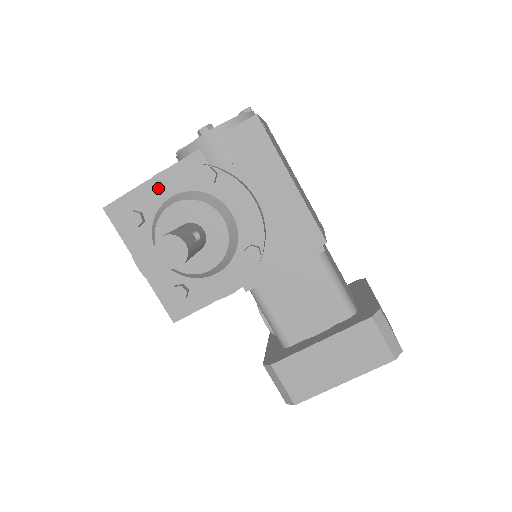
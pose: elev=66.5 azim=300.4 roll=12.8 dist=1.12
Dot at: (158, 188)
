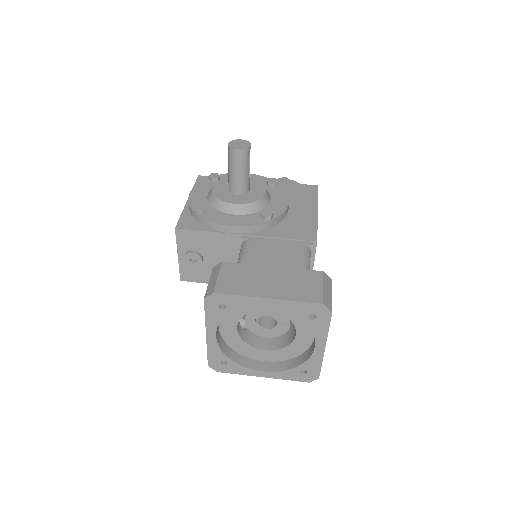
Dot at: occluded
